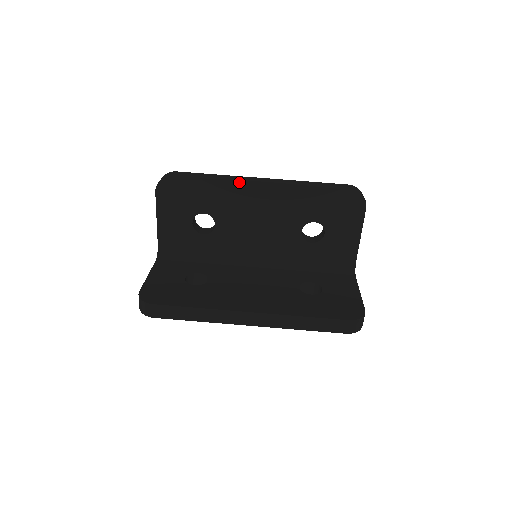
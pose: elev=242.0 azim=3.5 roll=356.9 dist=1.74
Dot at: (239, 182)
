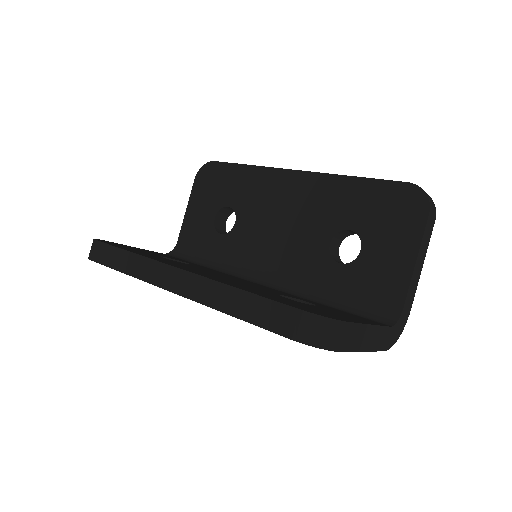
Dot at: (273, 169)
